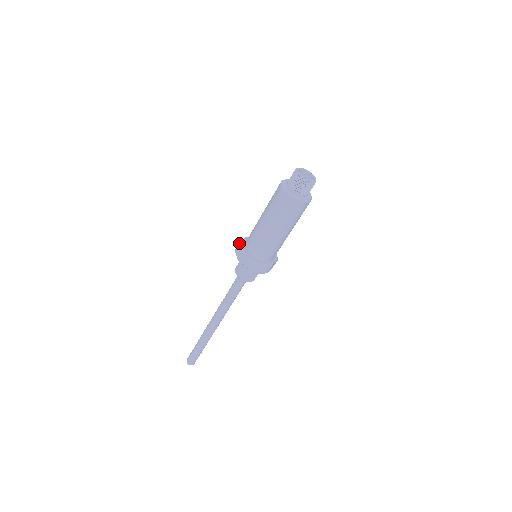
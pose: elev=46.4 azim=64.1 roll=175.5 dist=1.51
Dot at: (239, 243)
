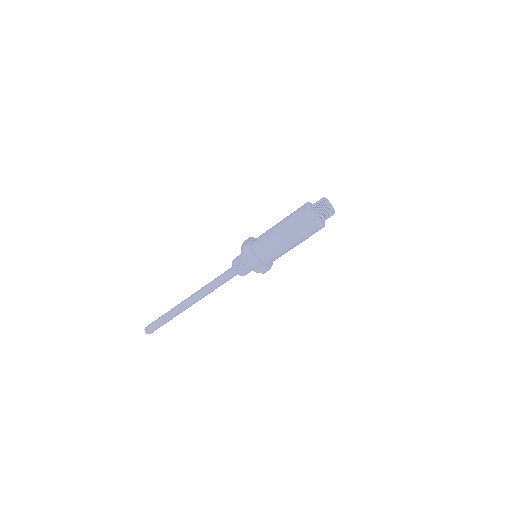
Dot at: (252, 237)
